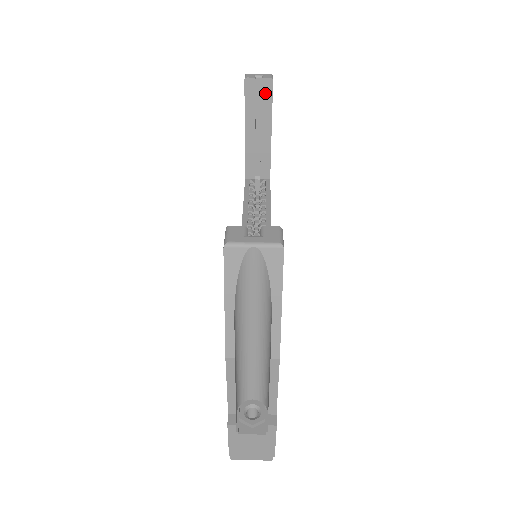
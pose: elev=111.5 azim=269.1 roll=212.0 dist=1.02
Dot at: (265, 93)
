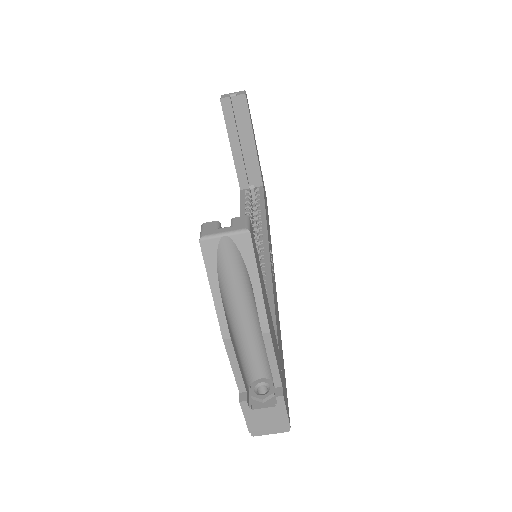
Dot at: (241, 109)
